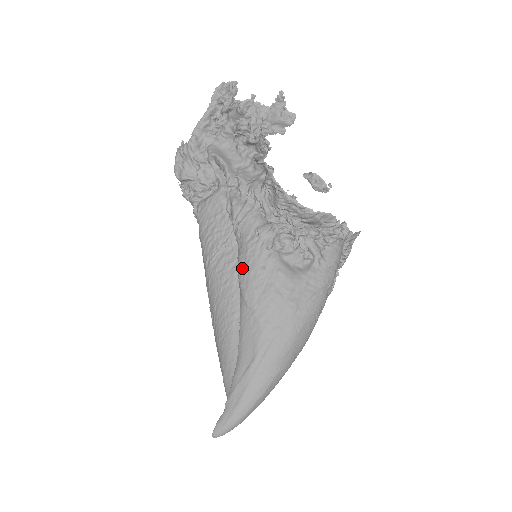
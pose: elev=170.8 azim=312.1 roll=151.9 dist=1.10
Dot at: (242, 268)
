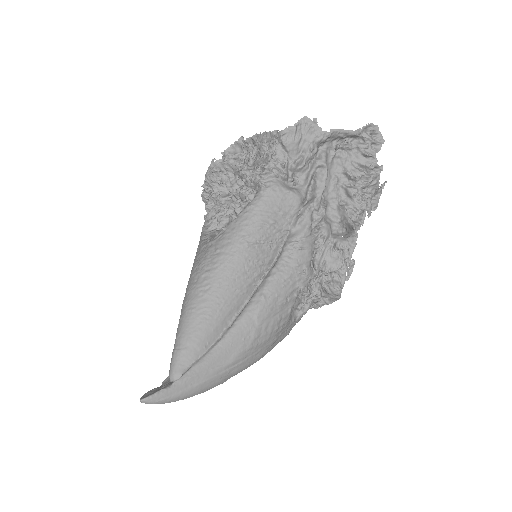
Dot at: (275, 284)
